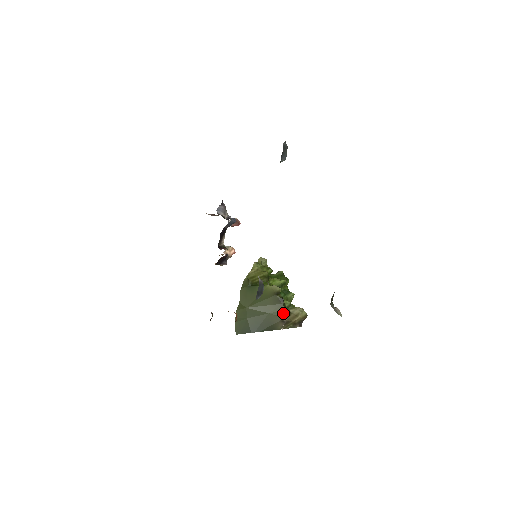
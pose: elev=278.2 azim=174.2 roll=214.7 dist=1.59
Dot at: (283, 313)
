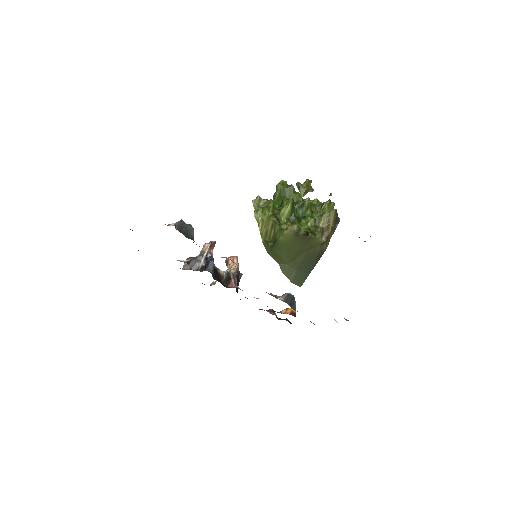
Dot at: (317, 240)
